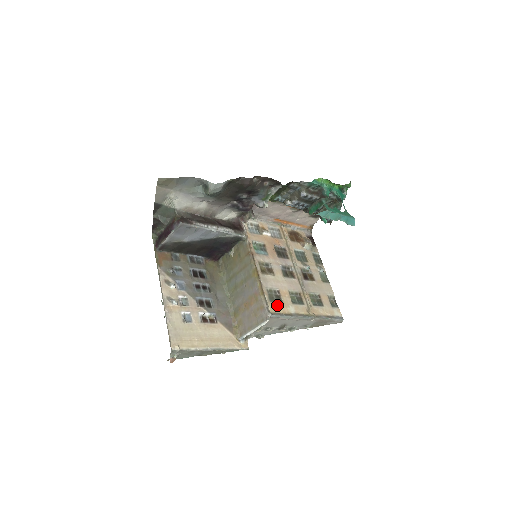
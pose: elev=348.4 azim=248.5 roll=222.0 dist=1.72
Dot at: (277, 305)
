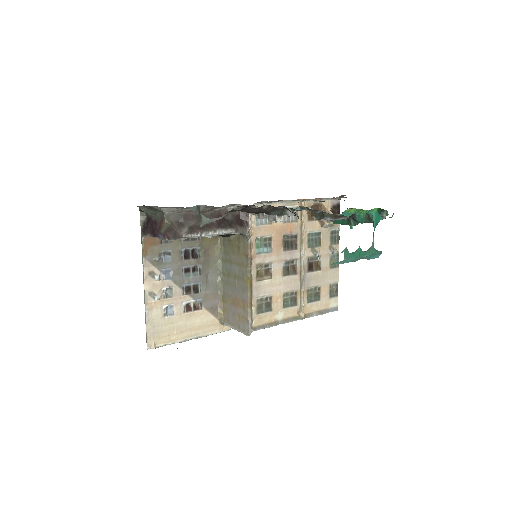
Dot at: (264, 316)
